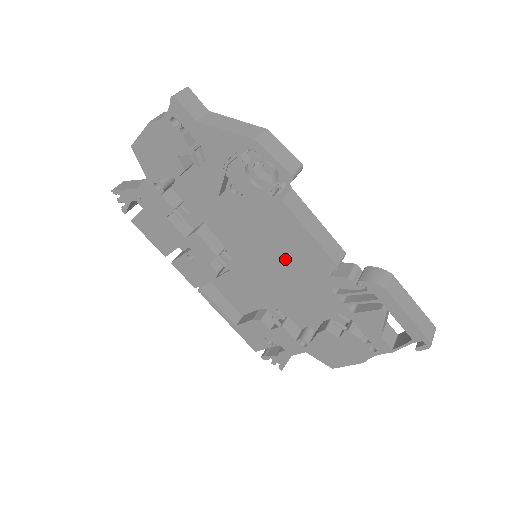
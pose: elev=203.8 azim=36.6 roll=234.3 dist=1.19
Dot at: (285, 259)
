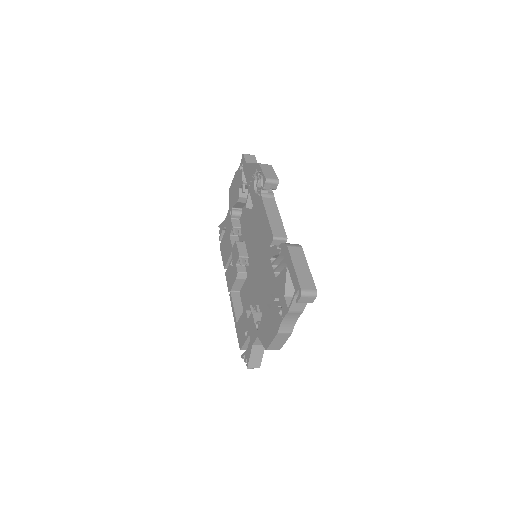
Dot at: (265, 253)
